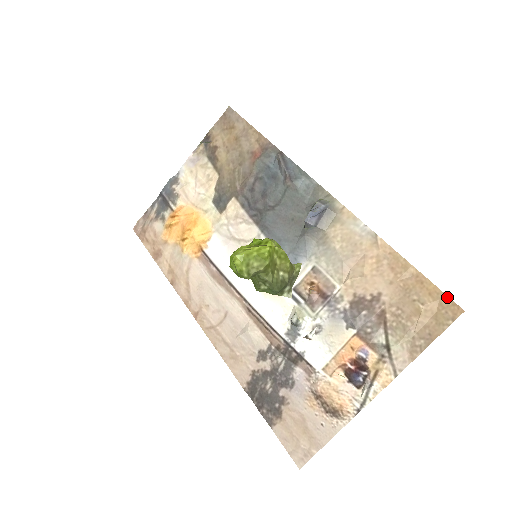
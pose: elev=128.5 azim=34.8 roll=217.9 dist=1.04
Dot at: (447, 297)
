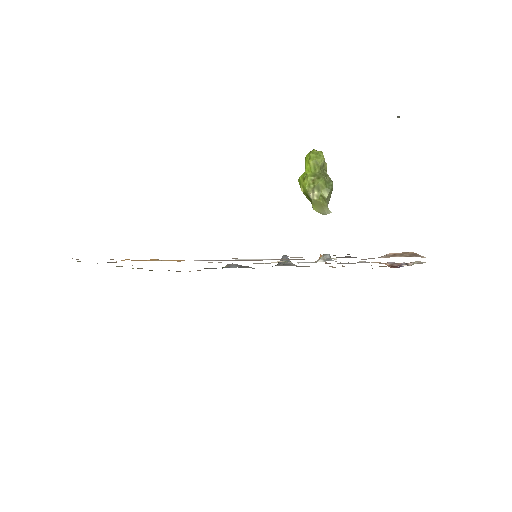
Dot at: occluded
